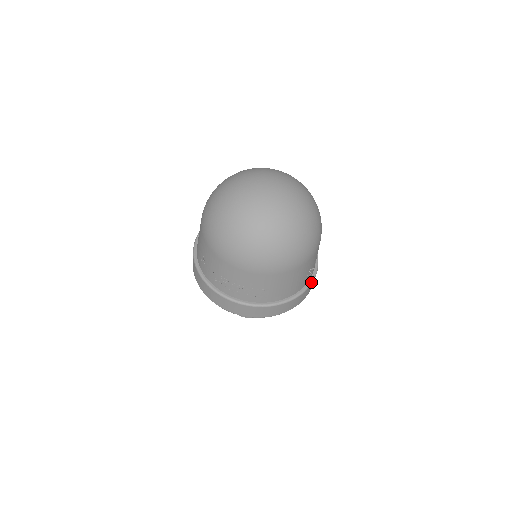
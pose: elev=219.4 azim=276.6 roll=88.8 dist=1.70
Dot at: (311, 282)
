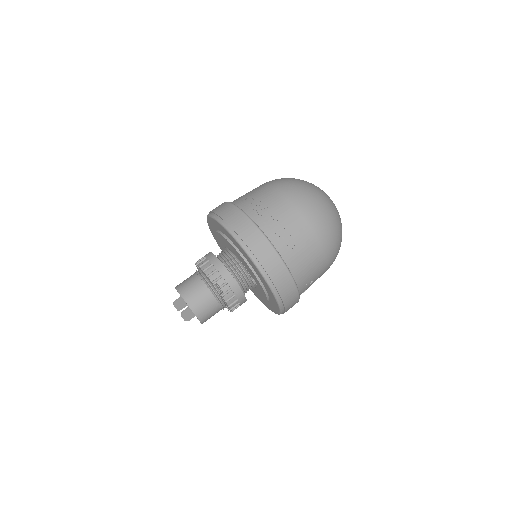
Dot at: occluded
